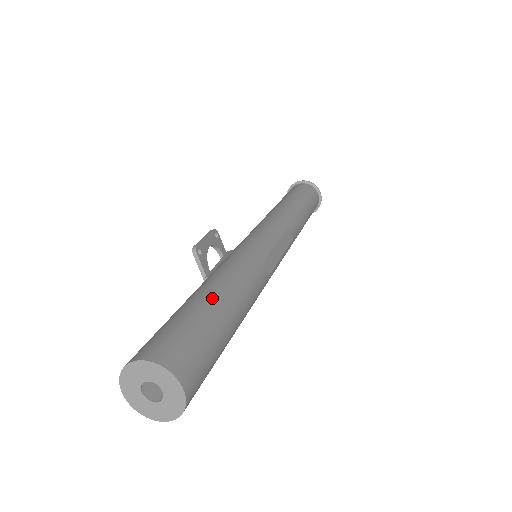
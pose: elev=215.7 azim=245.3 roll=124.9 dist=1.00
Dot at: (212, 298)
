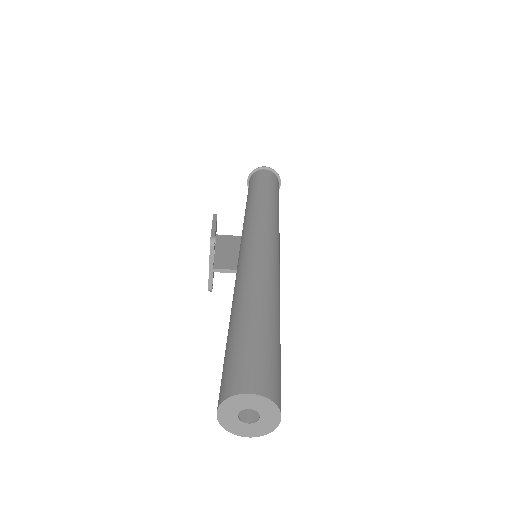
Dot at: (272, 322)
